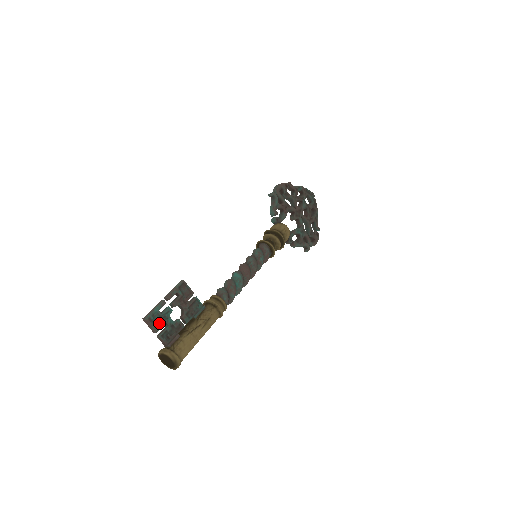
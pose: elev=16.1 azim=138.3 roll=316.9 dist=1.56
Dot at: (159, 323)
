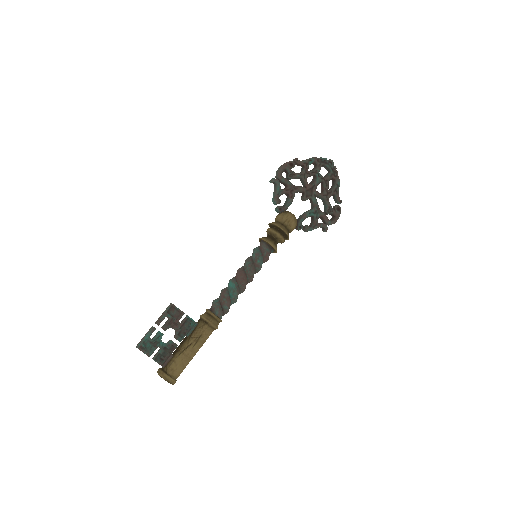
Dot at: (151, 348)
